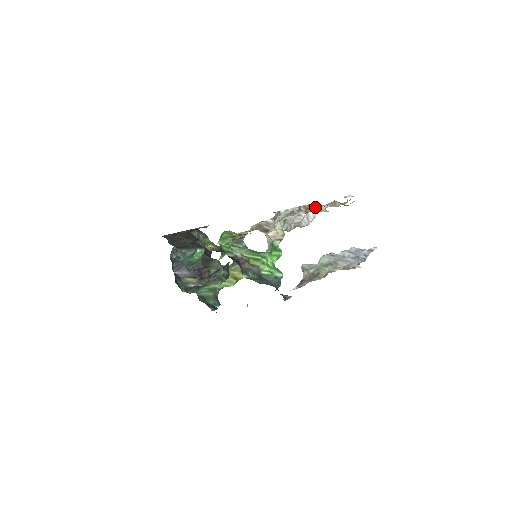
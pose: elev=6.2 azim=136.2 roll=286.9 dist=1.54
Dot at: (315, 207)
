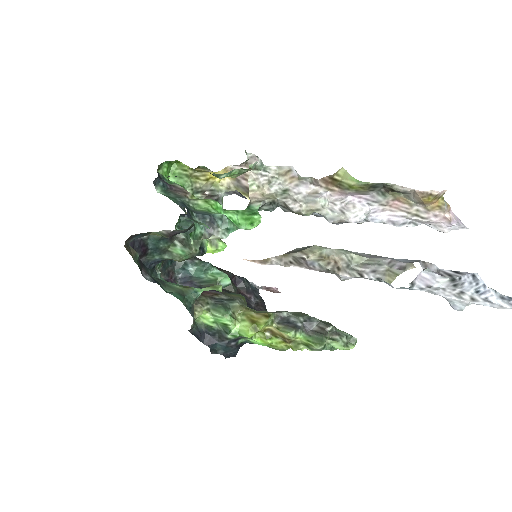
Dot at: (338, 178)
